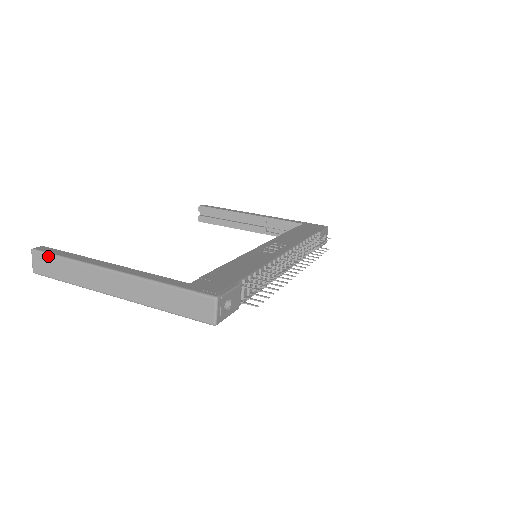
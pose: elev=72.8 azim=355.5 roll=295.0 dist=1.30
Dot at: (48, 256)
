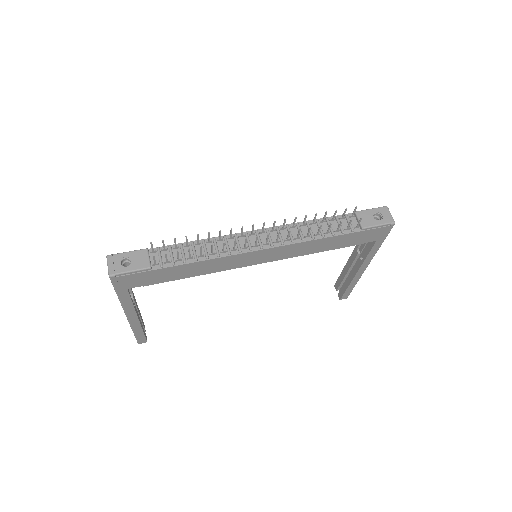
Dot at: occluded
